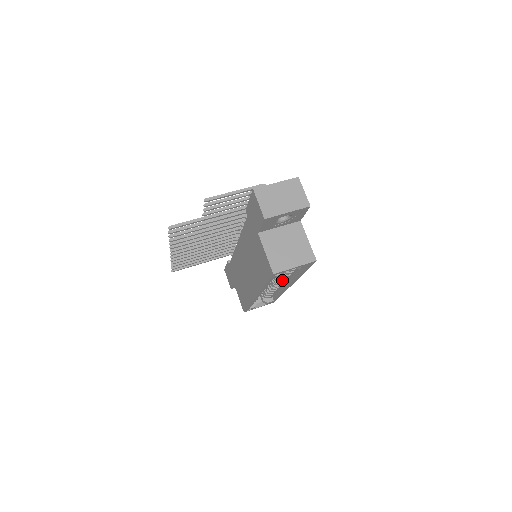
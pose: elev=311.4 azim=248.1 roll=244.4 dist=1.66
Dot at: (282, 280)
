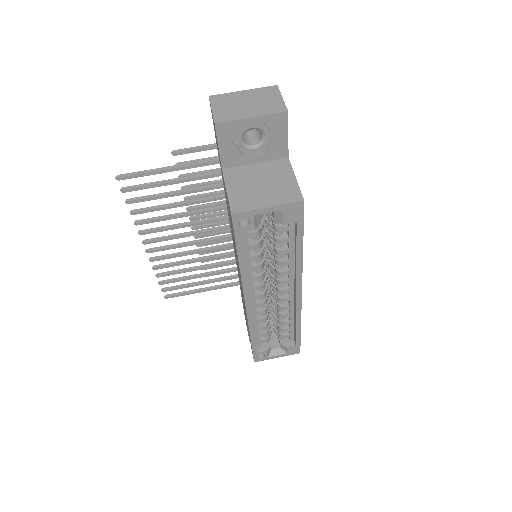
Dot at: (283, 279)
